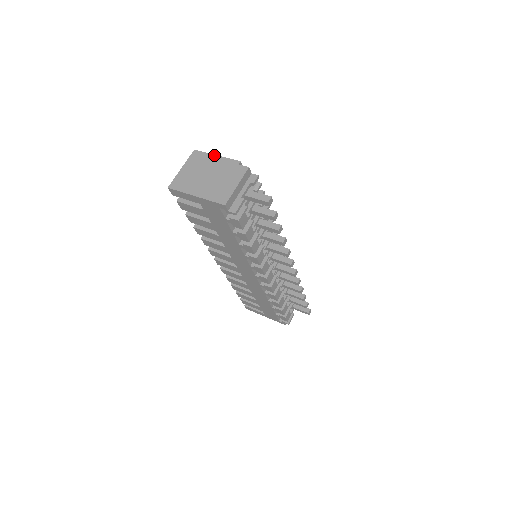
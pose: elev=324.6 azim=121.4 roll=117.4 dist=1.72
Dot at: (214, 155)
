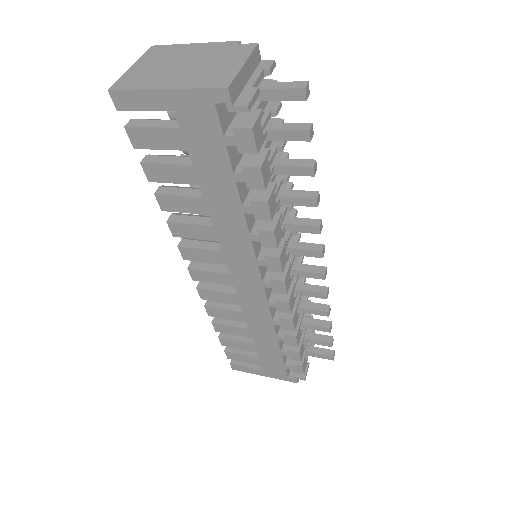
Dot at: (189, 44)
